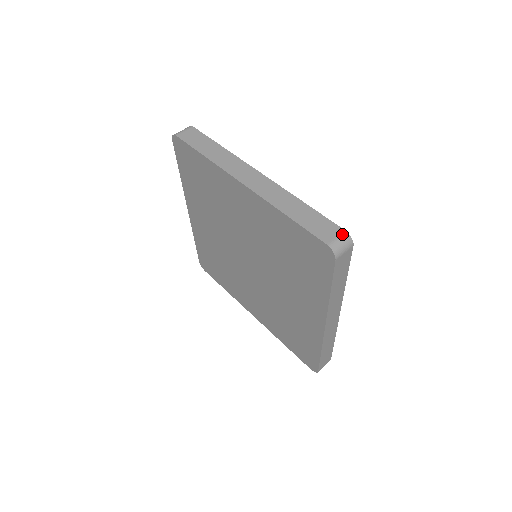
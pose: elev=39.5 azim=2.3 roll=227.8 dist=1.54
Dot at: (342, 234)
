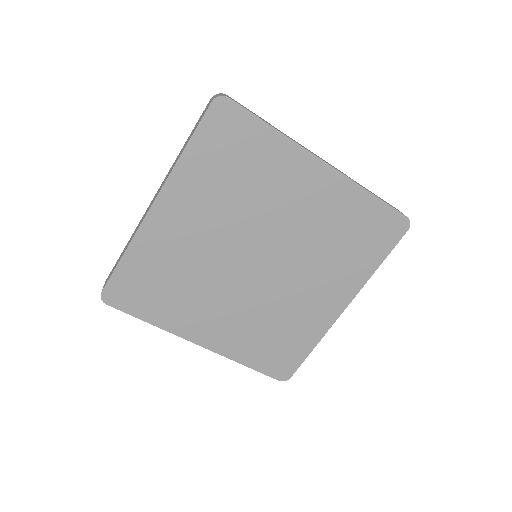
Dot at: (401, 212)
